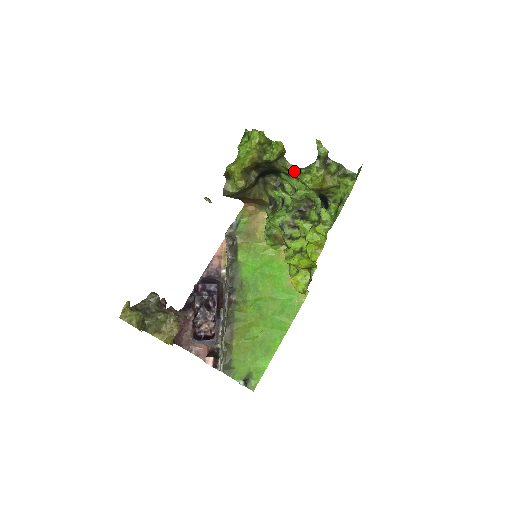
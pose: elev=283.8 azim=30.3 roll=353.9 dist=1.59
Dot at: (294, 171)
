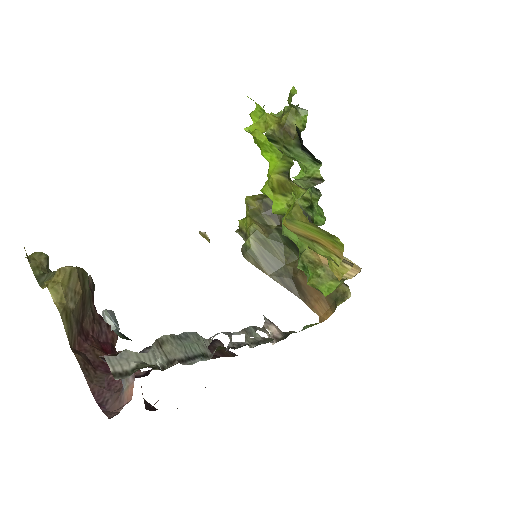
Dot at: (307, 190)
